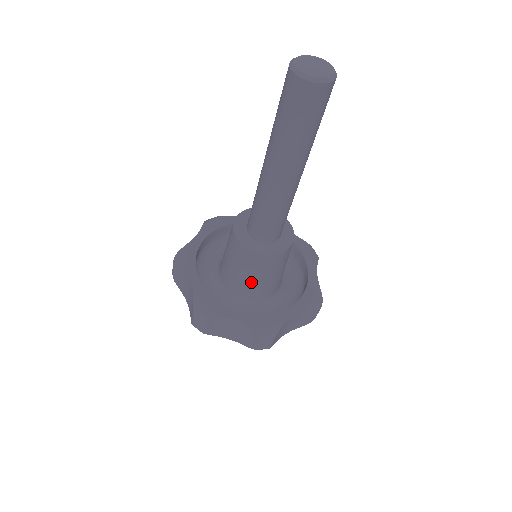
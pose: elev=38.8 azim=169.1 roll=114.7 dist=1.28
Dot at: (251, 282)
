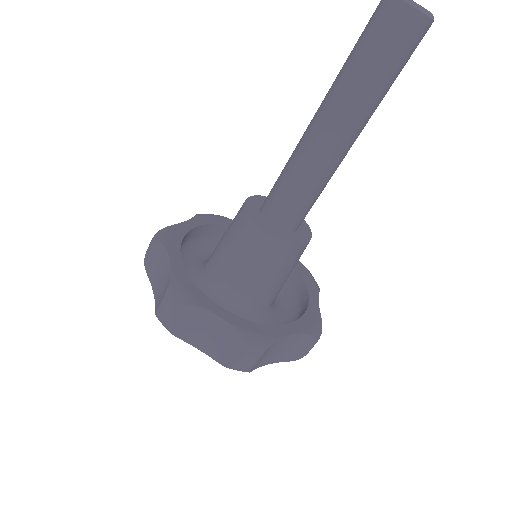
Dot at: (222, 256)
